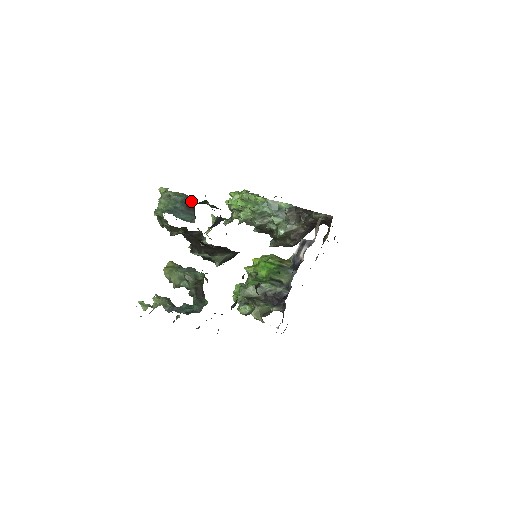
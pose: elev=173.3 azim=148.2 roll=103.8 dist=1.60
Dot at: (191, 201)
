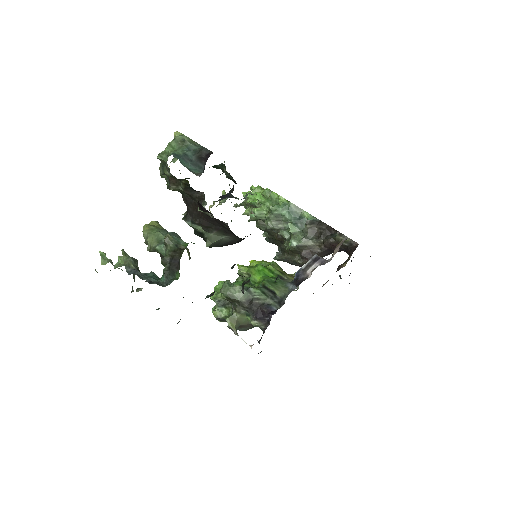
Dot at: (206, 153)
